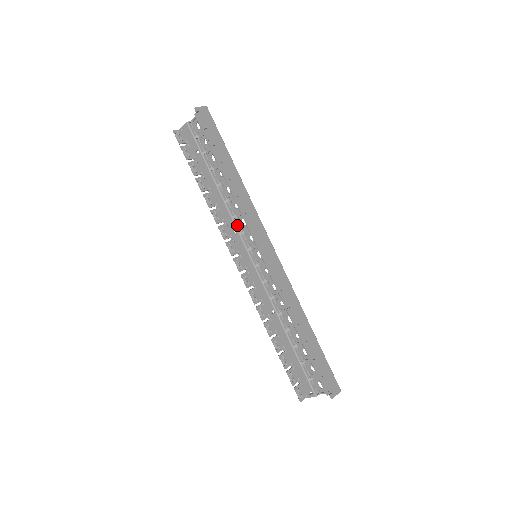
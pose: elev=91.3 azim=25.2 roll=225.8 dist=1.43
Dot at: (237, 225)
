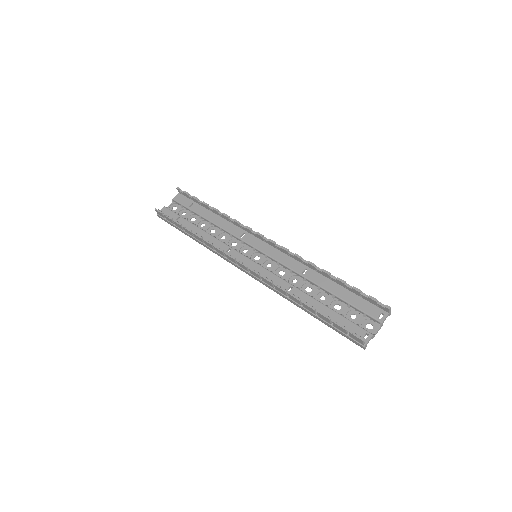
Dot at: (229, 246)
